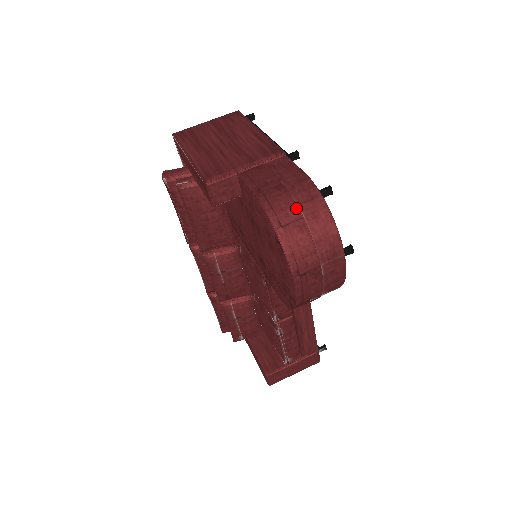
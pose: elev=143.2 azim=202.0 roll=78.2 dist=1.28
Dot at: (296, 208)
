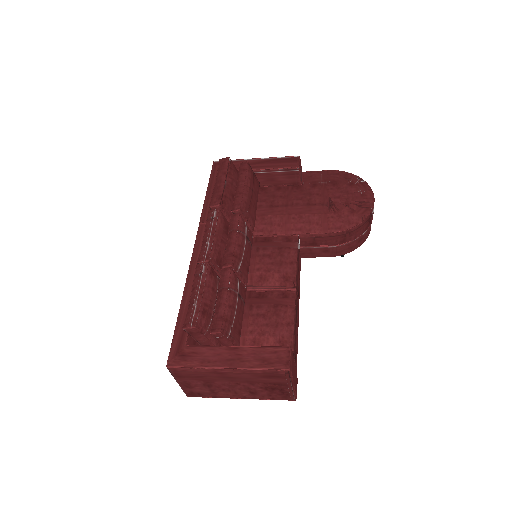
Dot at: occluded
